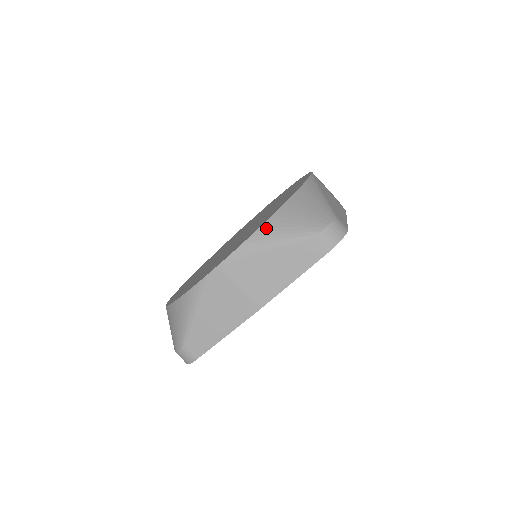
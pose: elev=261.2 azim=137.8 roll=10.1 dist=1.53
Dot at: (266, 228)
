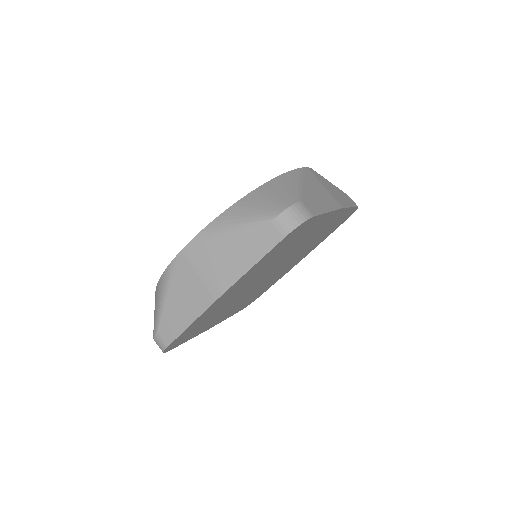
Dot at: (228, 213)
